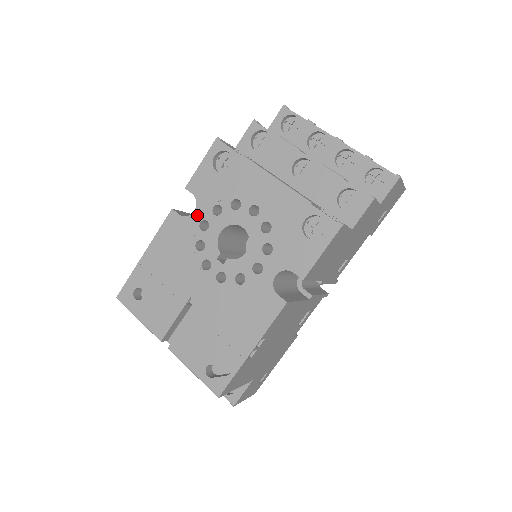
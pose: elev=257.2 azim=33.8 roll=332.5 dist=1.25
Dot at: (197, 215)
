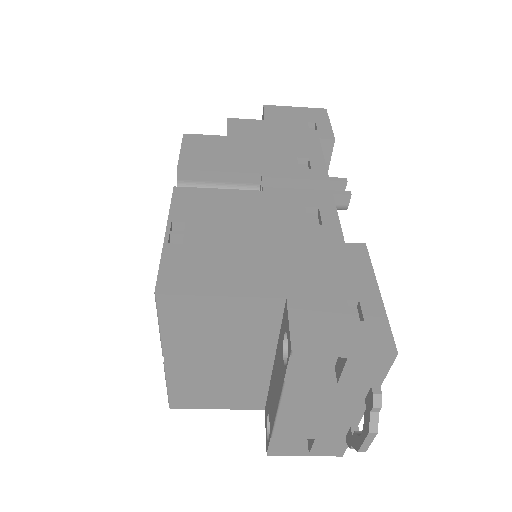
Dot at: occluded
